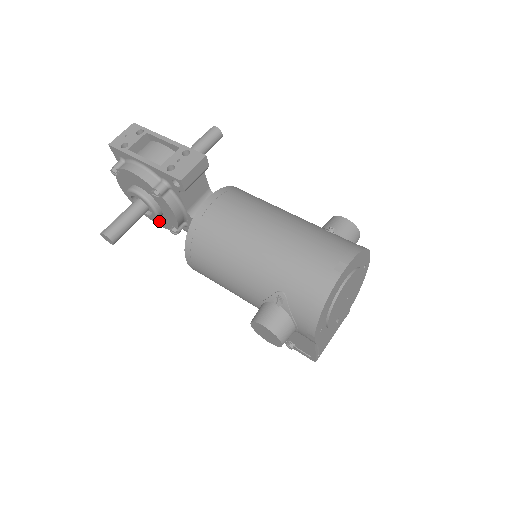
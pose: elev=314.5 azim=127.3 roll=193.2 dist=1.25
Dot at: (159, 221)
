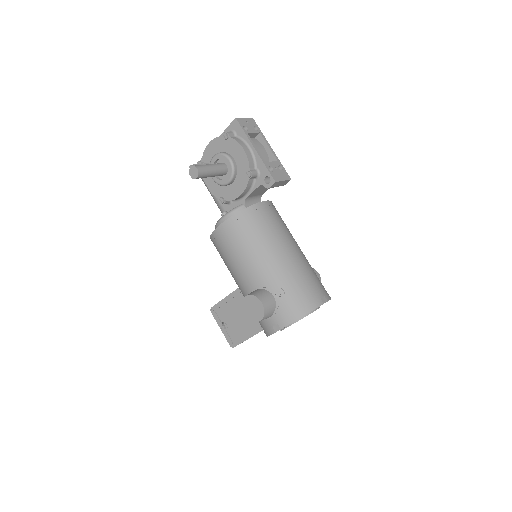
Dot at: (213, 185)
